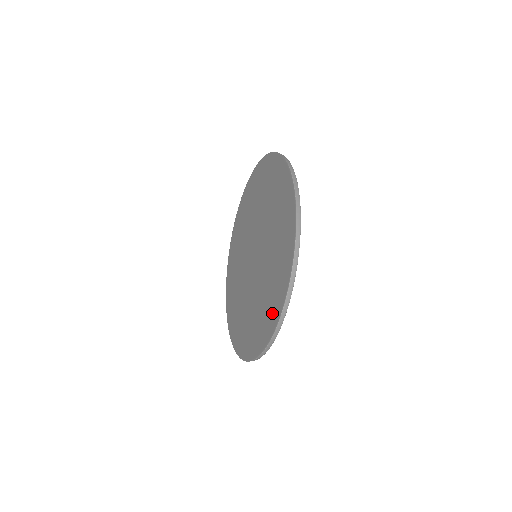
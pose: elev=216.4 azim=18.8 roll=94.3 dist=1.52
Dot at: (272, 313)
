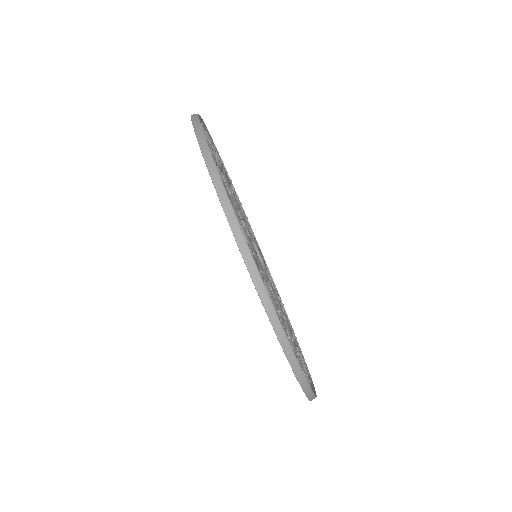
Dot at: occluded
